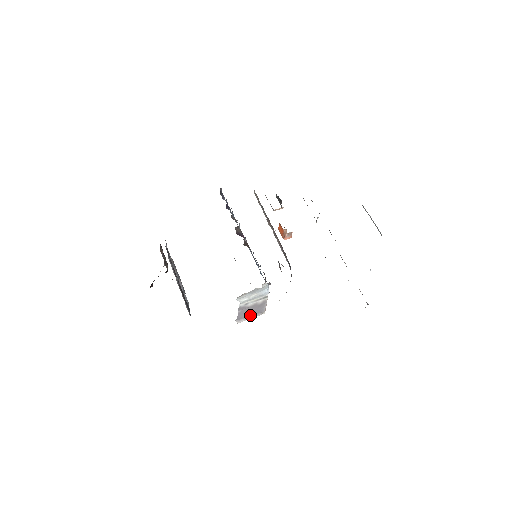
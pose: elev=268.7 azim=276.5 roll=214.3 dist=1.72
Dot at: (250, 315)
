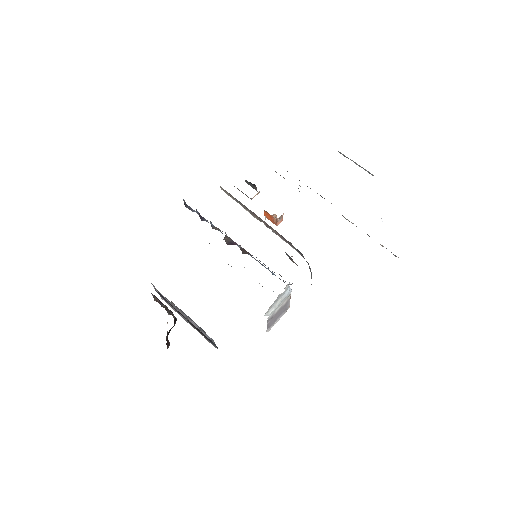
Dot at: (277, 318)
